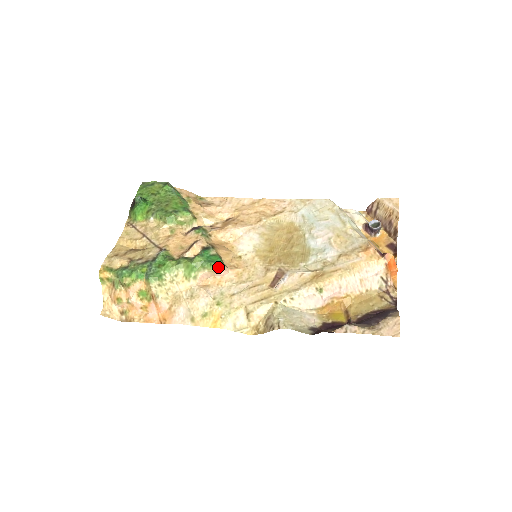
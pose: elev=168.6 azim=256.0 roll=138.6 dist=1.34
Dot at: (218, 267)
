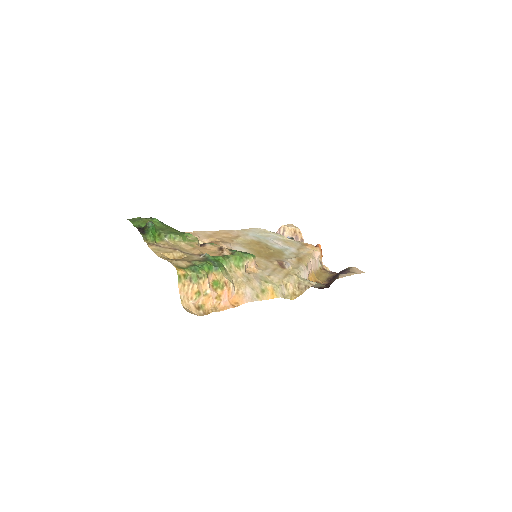
Dot at: (254, 257)
